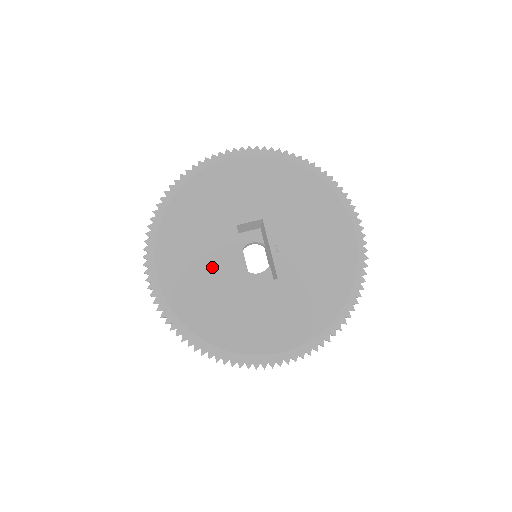
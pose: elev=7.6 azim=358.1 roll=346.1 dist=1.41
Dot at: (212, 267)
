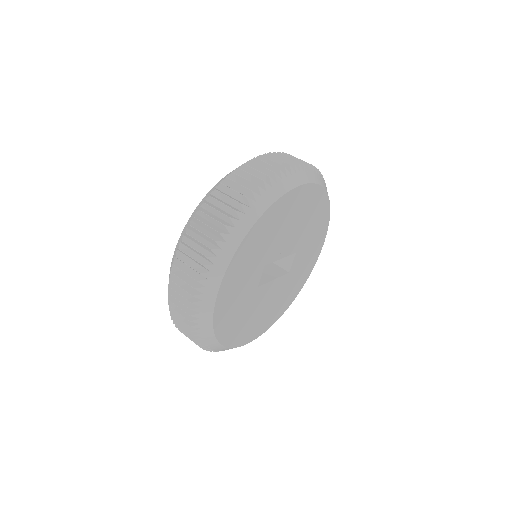
Dot at: (268, 303)
